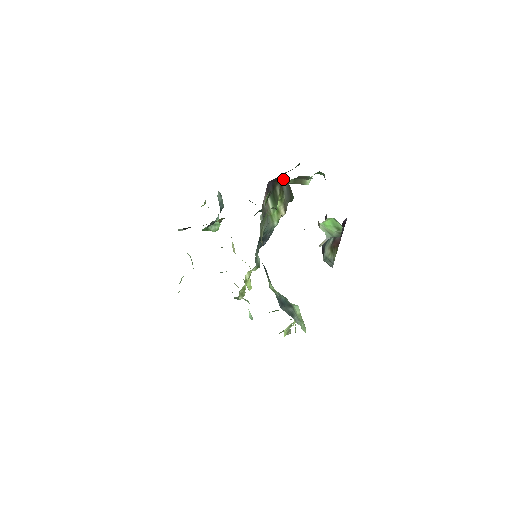
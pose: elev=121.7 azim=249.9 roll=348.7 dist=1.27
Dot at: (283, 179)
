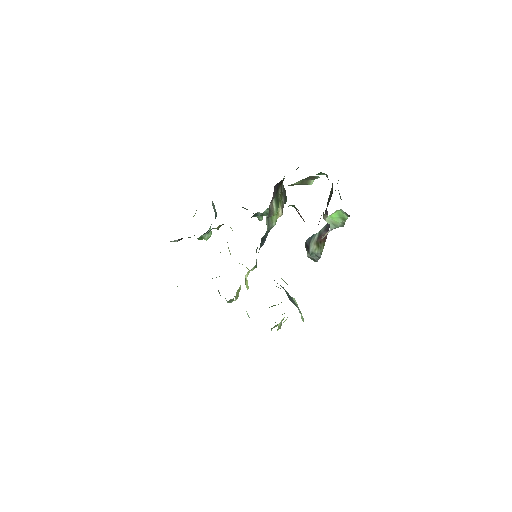
Dot at: (282, 183)
